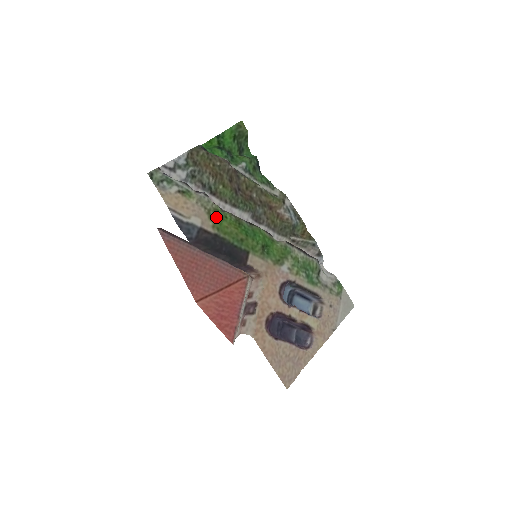
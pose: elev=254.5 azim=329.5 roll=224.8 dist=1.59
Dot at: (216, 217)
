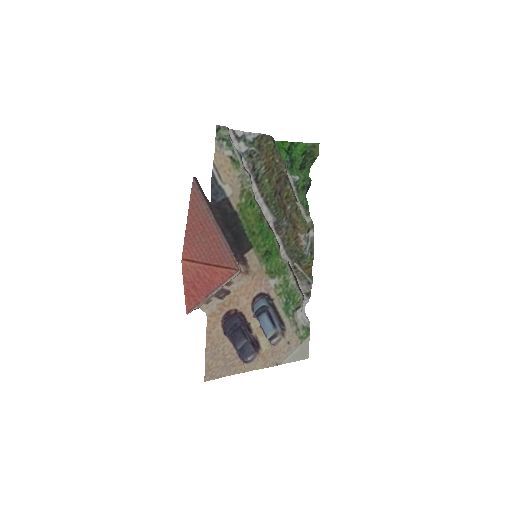
Dot at: (246, 199)
